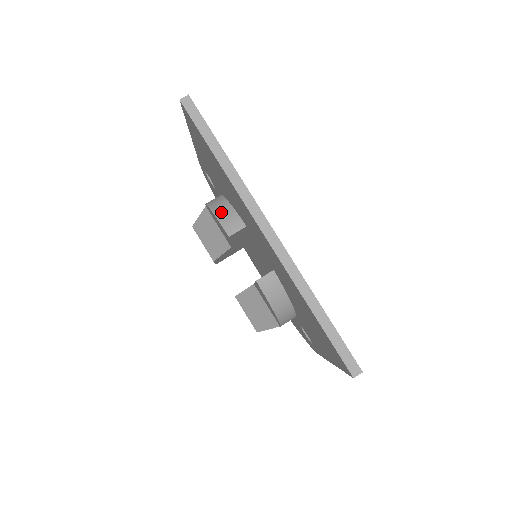
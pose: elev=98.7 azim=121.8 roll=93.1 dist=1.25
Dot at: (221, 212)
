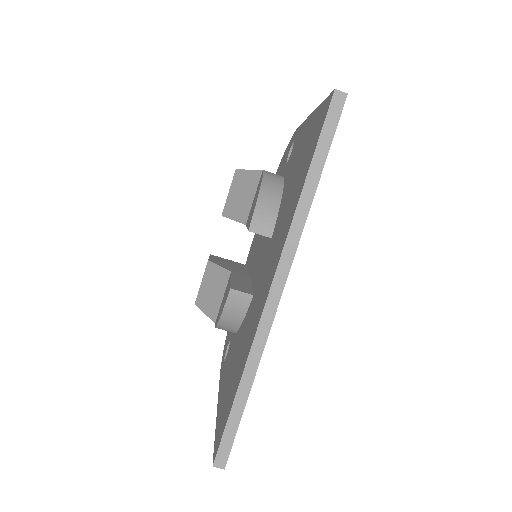
Dot at: (266, 200)
